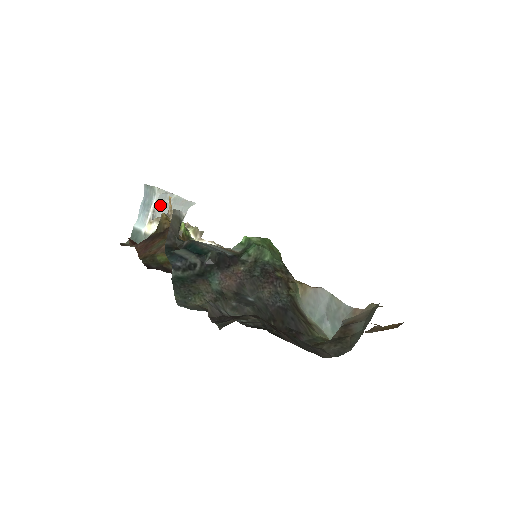
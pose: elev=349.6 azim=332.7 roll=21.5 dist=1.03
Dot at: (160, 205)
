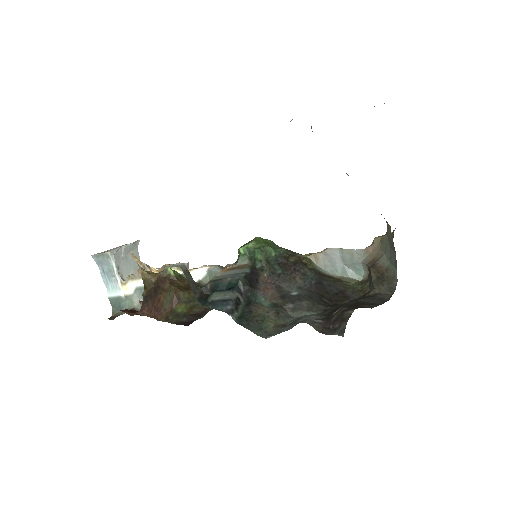
Dot at: (119, 264)
